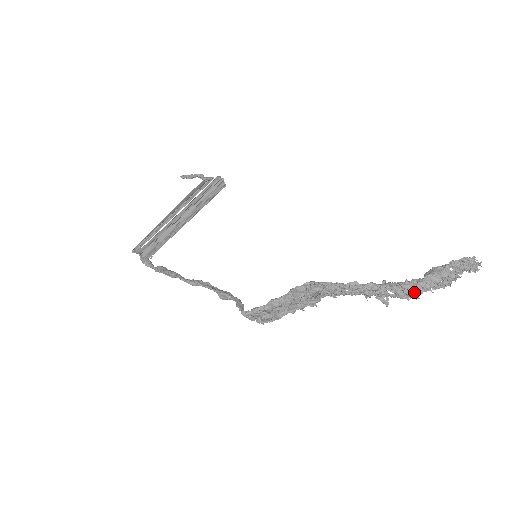
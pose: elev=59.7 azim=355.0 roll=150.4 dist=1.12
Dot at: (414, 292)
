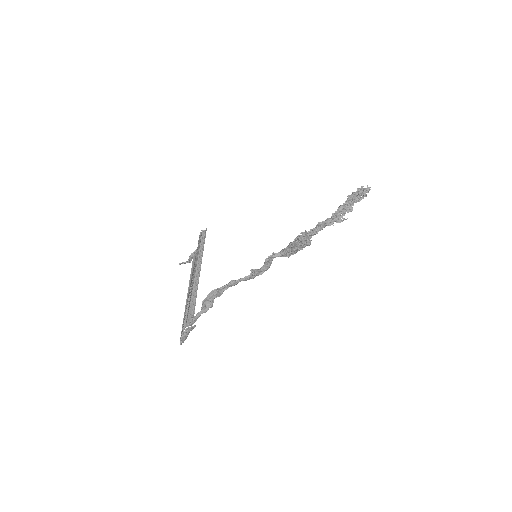
Dot at: (350, 204)
